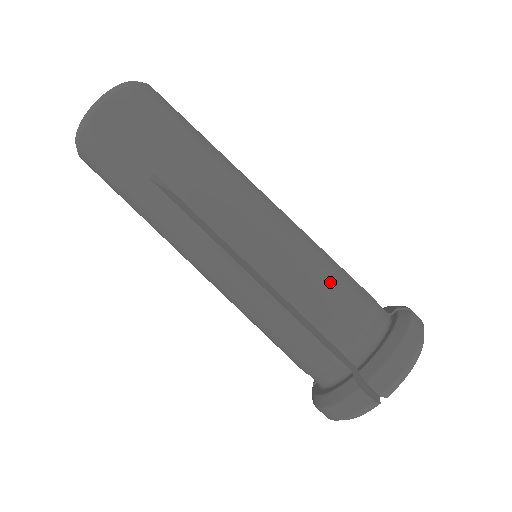
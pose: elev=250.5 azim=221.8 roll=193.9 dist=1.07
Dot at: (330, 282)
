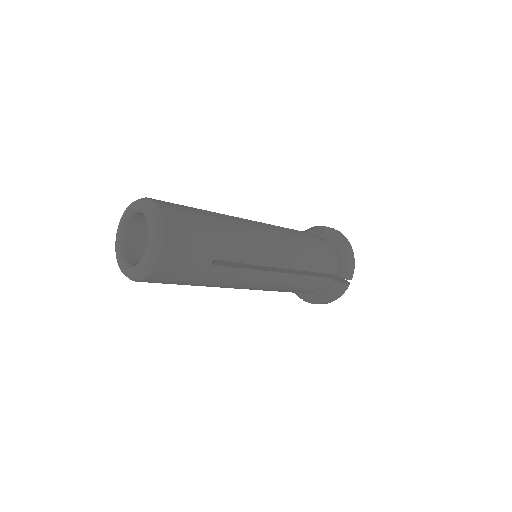
Dot at: (308, 246)
